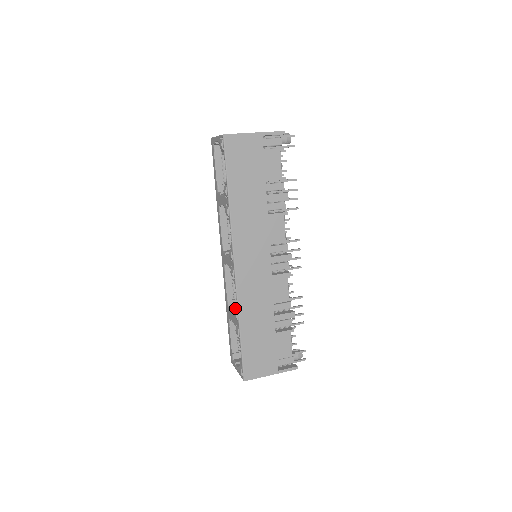
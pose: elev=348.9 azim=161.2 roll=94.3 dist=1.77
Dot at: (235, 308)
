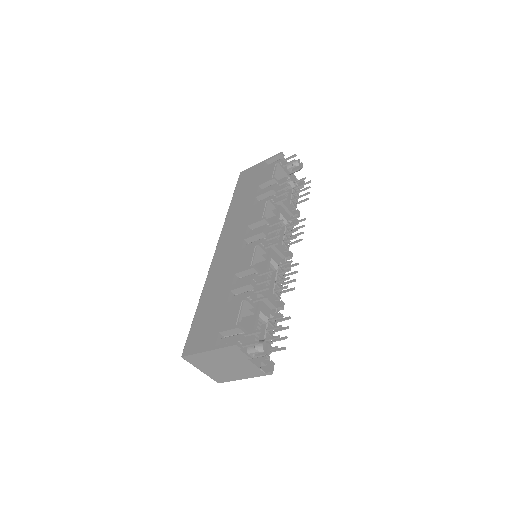
Dot at: occluded
